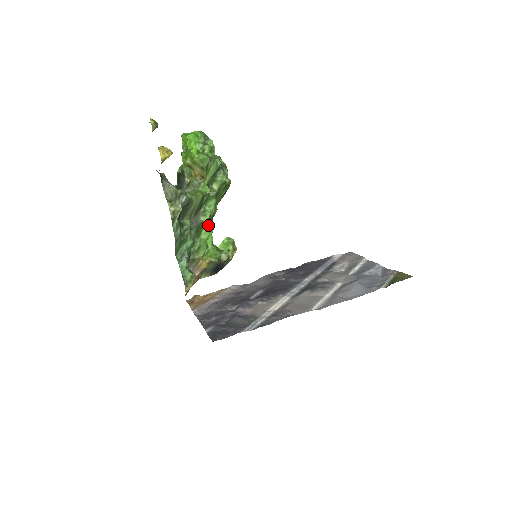
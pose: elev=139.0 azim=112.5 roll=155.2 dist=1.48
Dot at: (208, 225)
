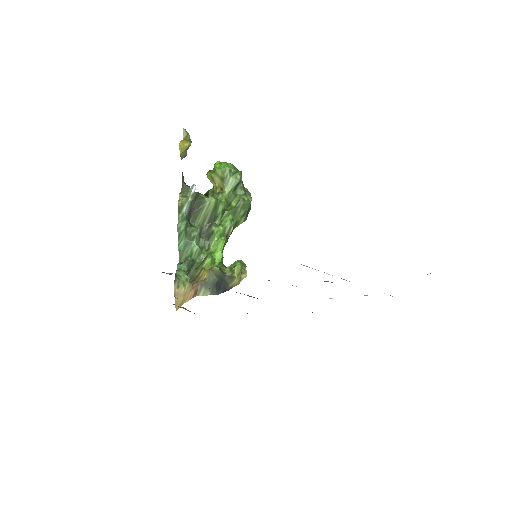
Dot at: occluded
